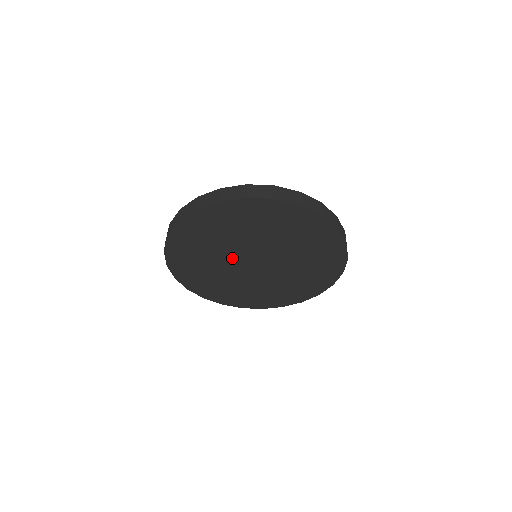
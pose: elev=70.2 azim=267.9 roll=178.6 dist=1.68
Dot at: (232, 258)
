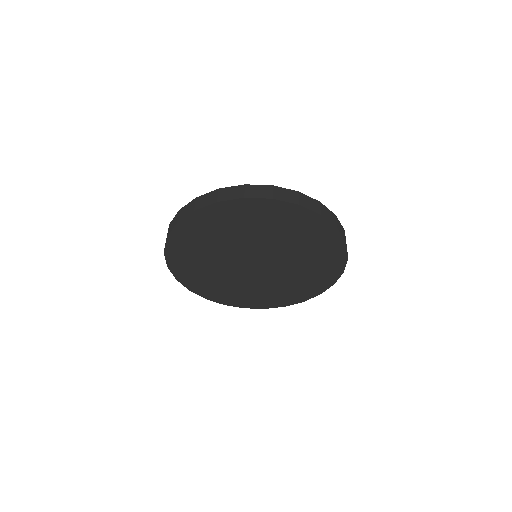
Dot at: (232, 258)
